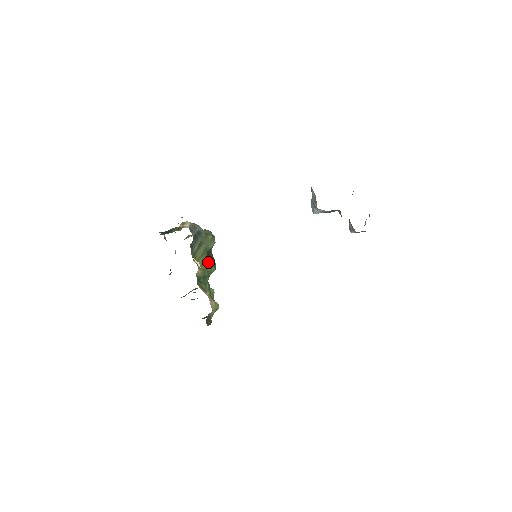
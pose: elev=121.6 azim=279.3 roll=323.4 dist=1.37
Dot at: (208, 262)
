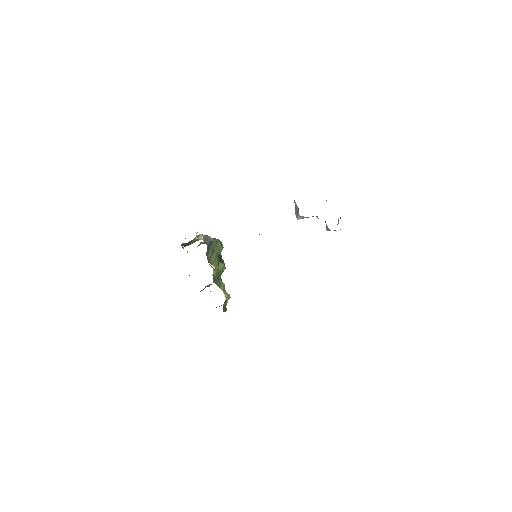
Dot at: (220, 264)
